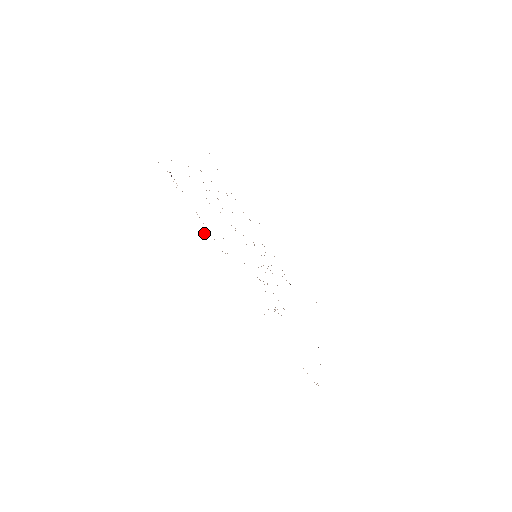
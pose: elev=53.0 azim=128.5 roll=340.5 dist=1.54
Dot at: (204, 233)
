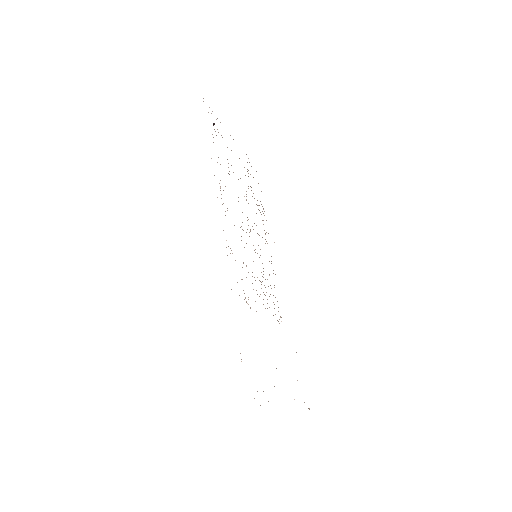
Dot at: occluded
